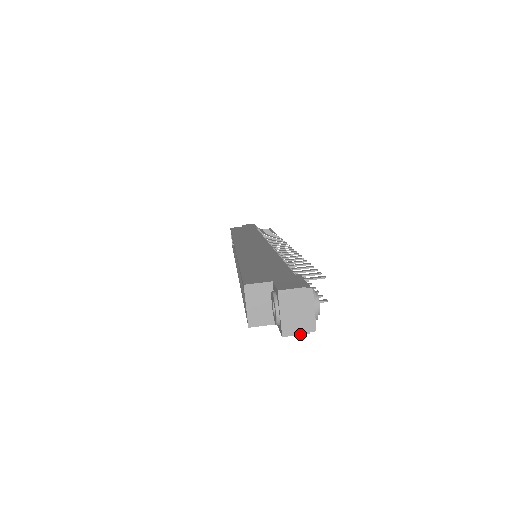
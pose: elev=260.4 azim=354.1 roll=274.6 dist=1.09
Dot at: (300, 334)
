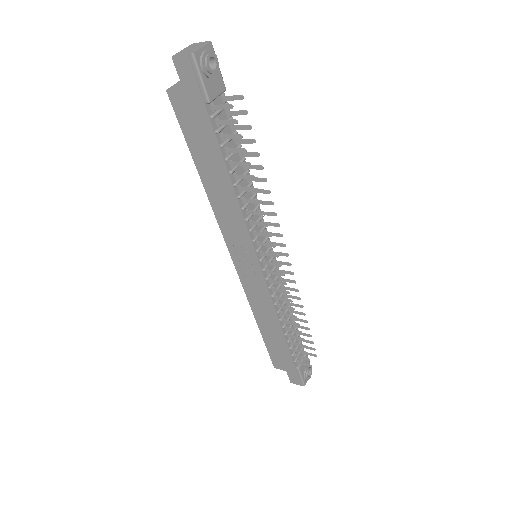
Dot at: (182, 55)
